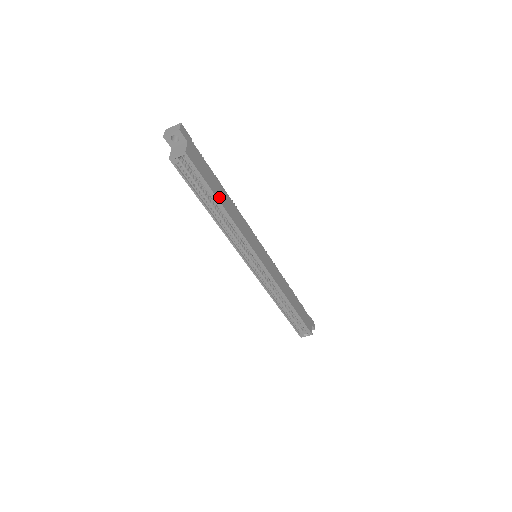
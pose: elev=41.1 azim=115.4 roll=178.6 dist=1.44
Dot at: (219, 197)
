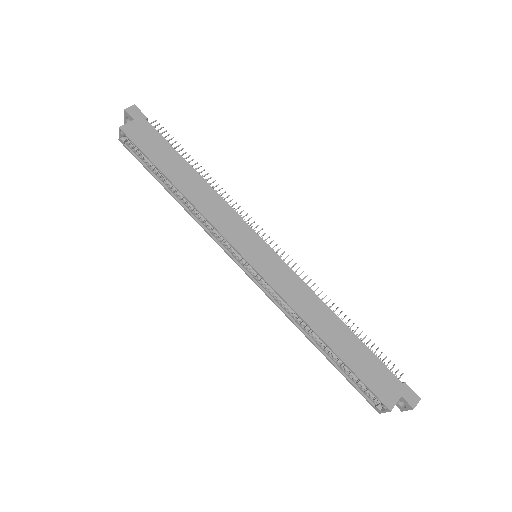
Dot at: (170, 173)
